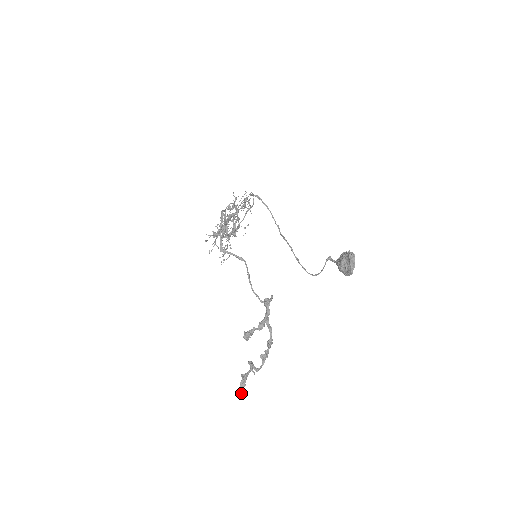
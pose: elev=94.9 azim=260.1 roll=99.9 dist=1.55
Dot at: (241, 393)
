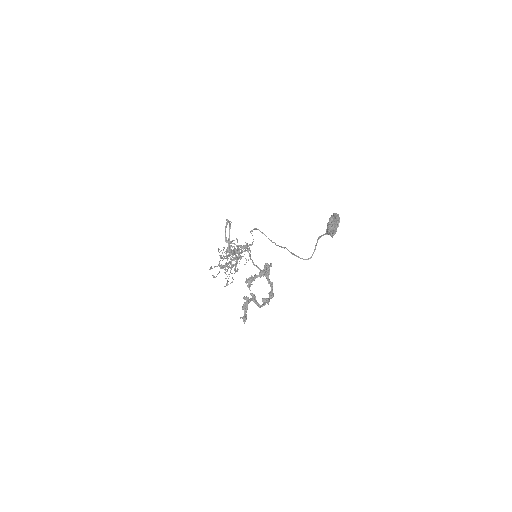
Dot at: (243, 318)
